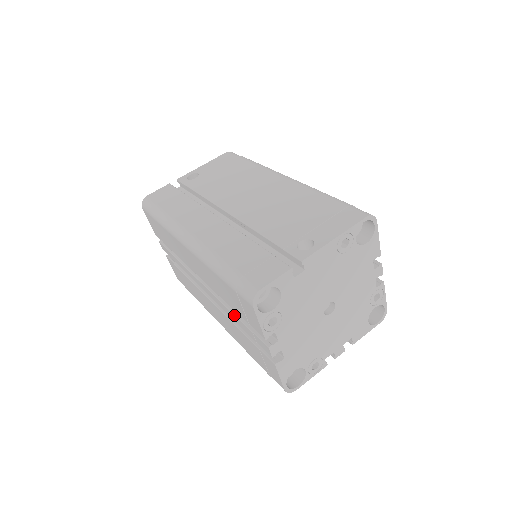
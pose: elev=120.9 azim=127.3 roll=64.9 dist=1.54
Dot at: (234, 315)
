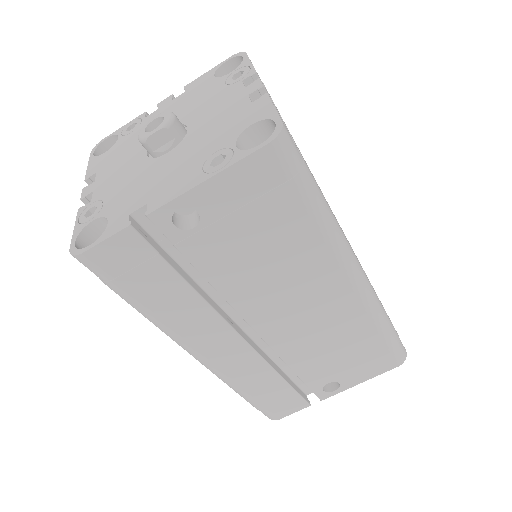
Dot at: occluded
